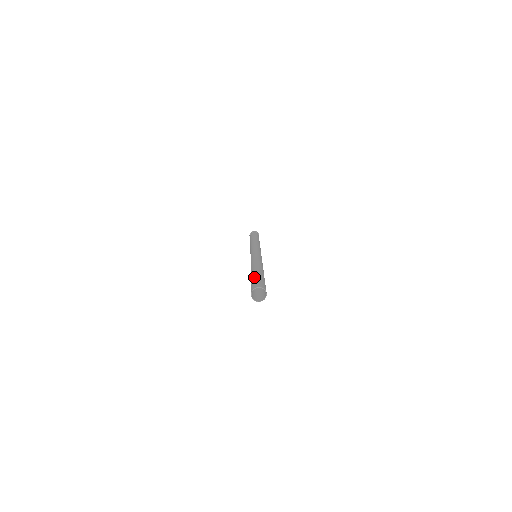
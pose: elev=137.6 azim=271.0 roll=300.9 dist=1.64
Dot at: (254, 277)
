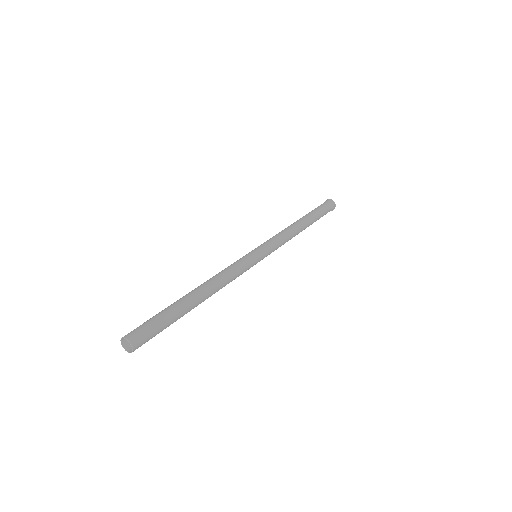
Dot at: (164, 314)
